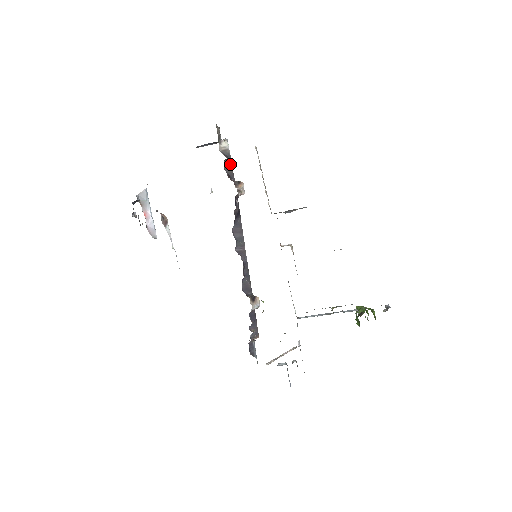
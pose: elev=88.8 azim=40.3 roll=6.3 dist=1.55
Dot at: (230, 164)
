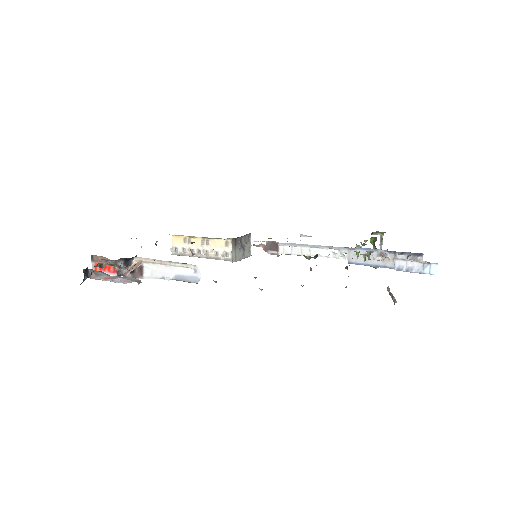
Dot at: occluded
